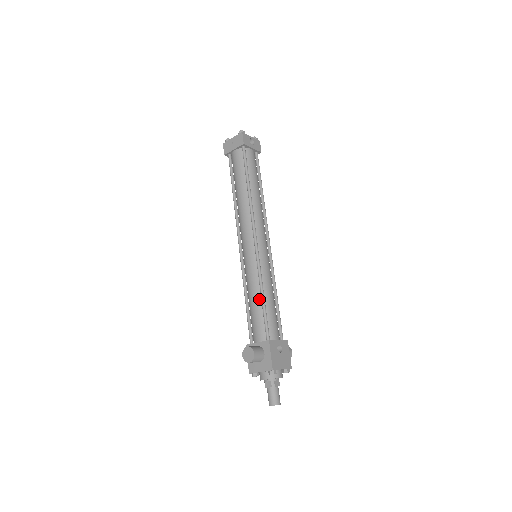
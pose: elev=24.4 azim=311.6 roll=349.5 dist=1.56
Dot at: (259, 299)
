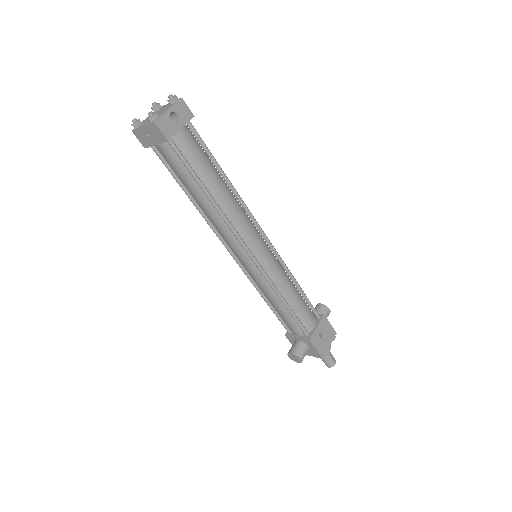
Dot at: (282, 305)
